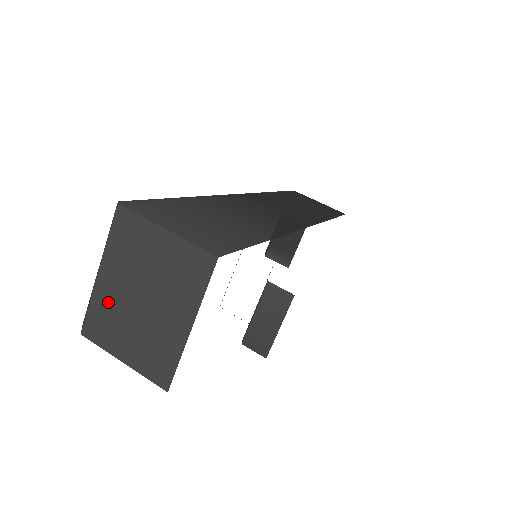
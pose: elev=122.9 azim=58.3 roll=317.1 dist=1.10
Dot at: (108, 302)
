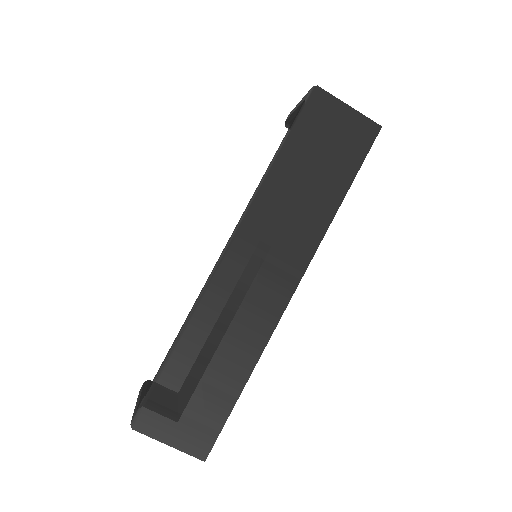
Dot at: occluded
